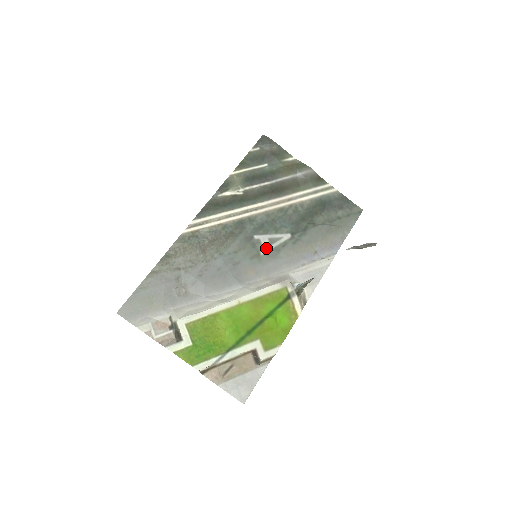
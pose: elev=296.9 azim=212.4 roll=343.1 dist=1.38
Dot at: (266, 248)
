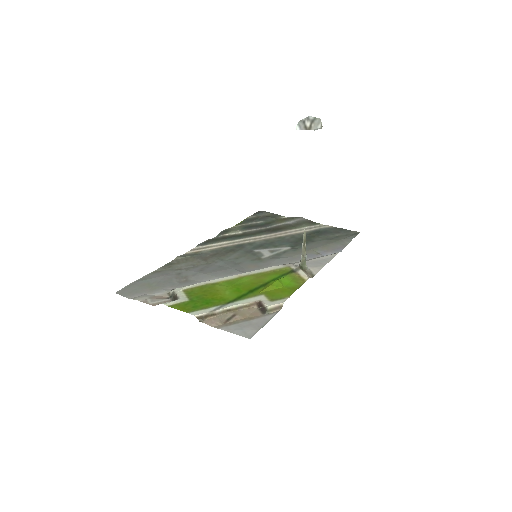
Dot at: (267, 255)
